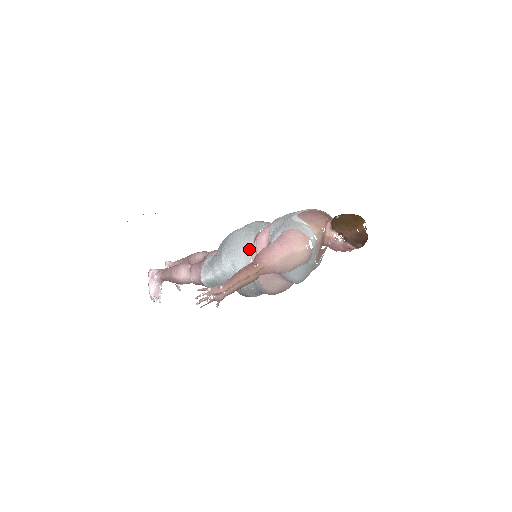
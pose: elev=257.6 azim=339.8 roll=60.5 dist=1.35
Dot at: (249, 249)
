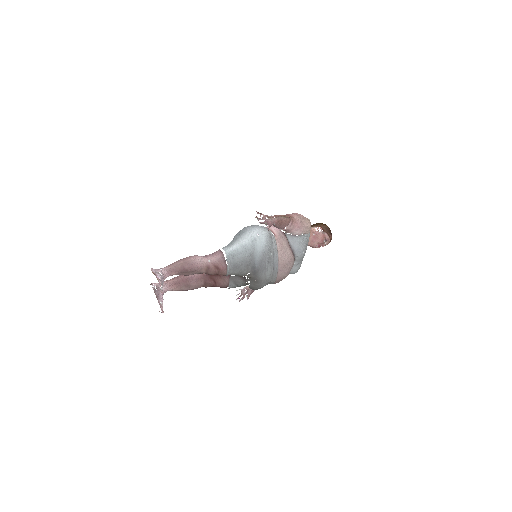
Dot at: occluded
